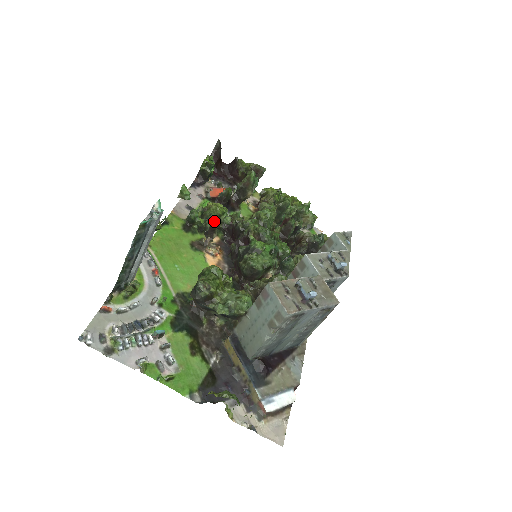
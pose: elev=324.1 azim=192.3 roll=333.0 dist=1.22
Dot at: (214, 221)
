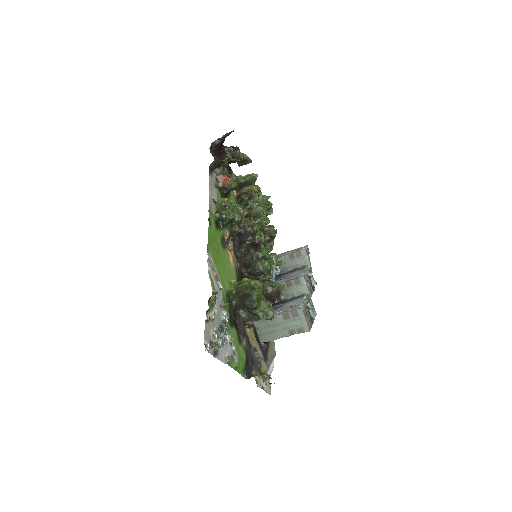
Dot at: (233, 220)
